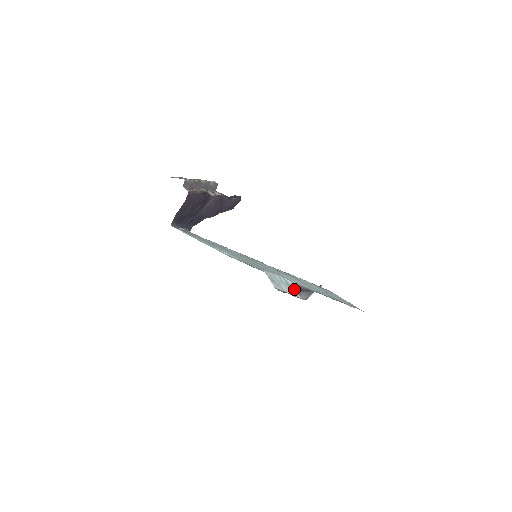
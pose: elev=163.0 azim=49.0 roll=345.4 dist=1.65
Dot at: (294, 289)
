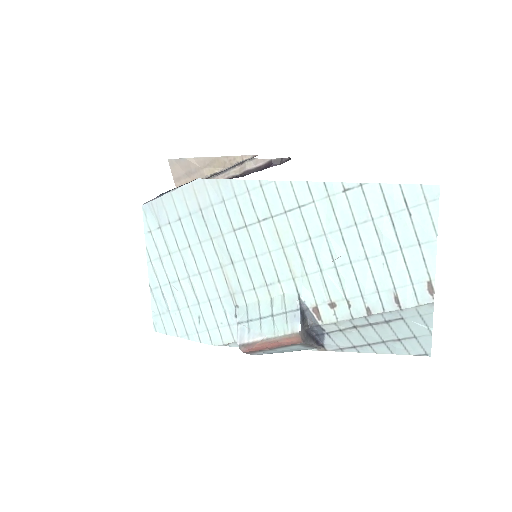
Dot at: (295, 313)
